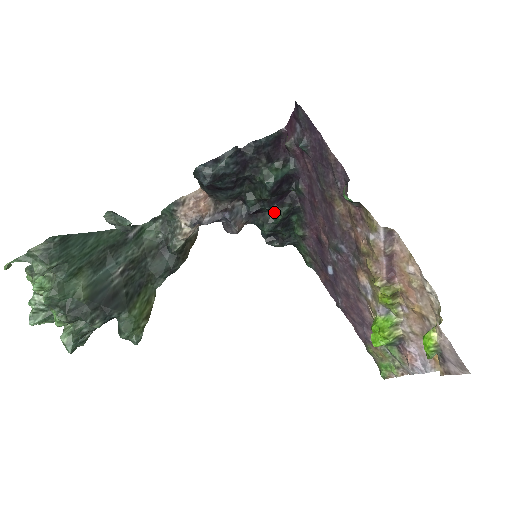
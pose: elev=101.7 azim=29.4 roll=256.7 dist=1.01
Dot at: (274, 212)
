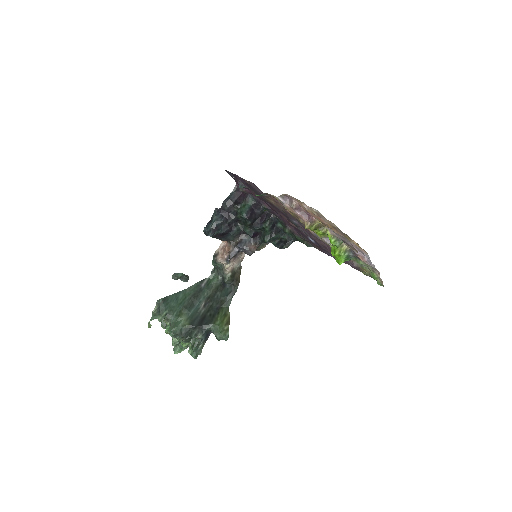
Dot at: (264, 229)
